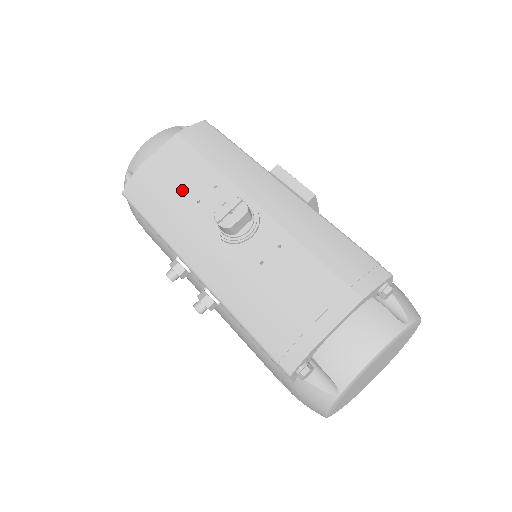
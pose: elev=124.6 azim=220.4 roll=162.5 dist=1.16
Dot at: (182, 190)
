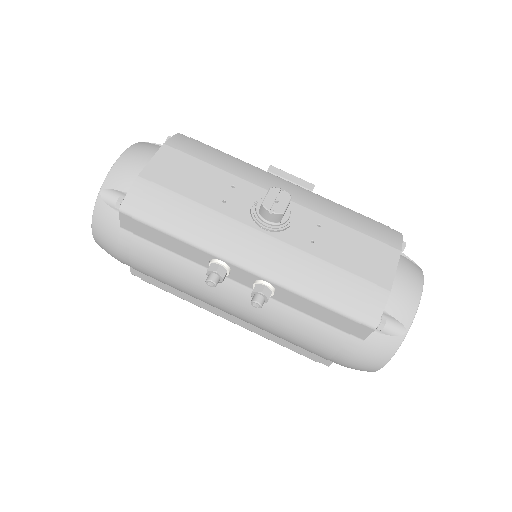
Dot at: (201, 194)
